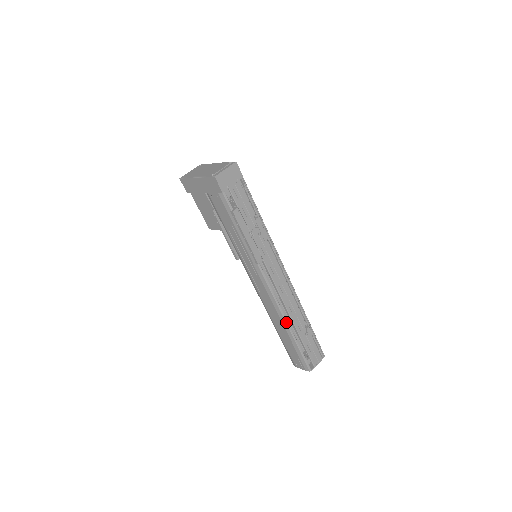
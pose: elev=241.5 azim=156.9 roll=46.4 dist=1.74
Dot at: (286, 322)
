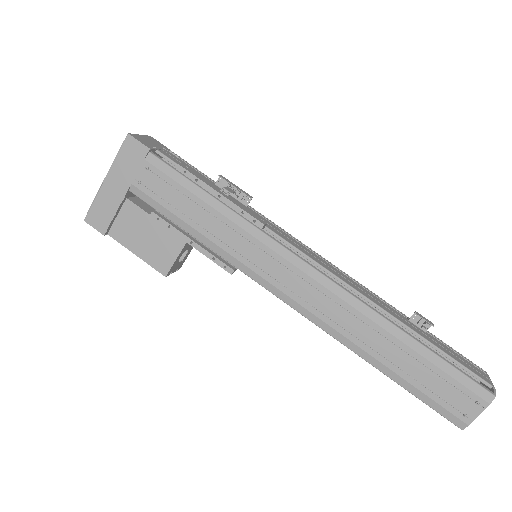
Dot at: (378, 313)
